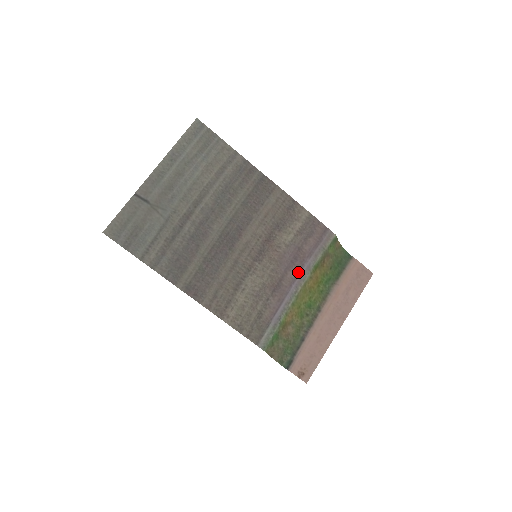
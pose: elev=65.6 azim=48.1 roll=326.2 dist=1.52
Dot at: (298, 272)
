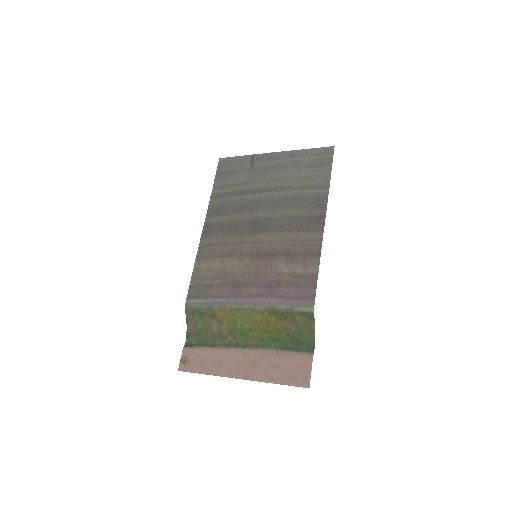
Dot at: (259, 296)
